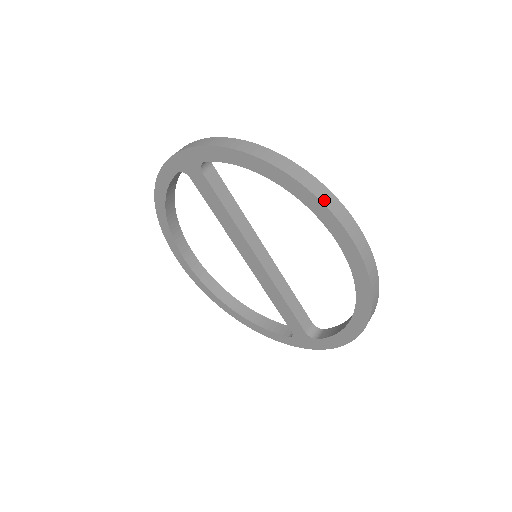
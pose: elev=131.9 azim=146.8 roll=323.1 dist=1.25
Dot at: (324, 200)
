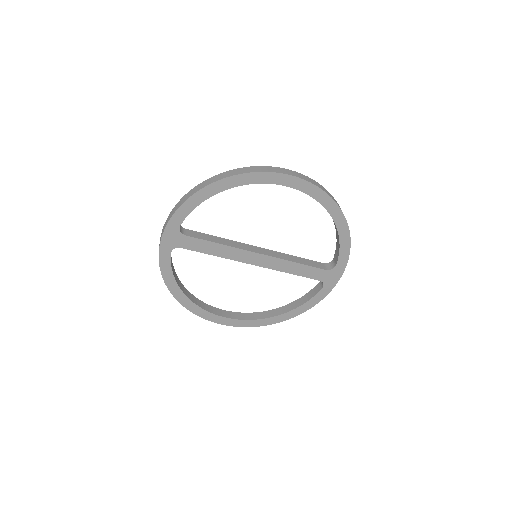
Dot at: (255, 171)
